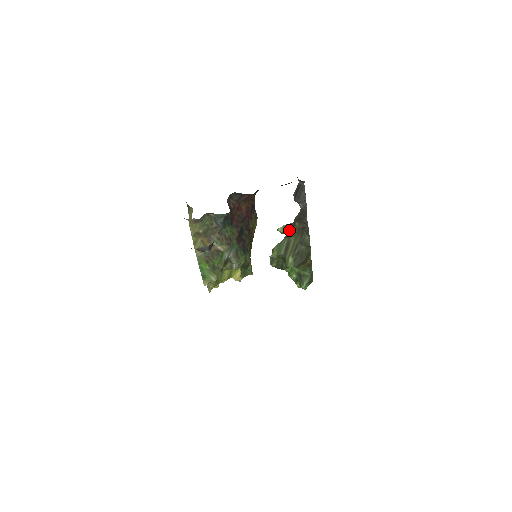
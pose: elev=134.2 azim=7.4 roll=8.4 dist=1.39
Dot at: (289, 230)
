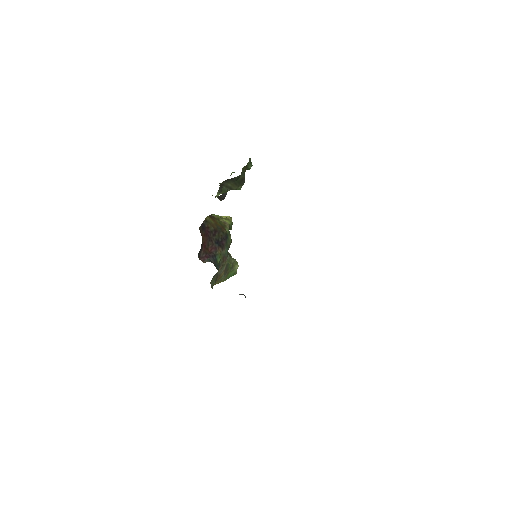
Dot at: occluded
